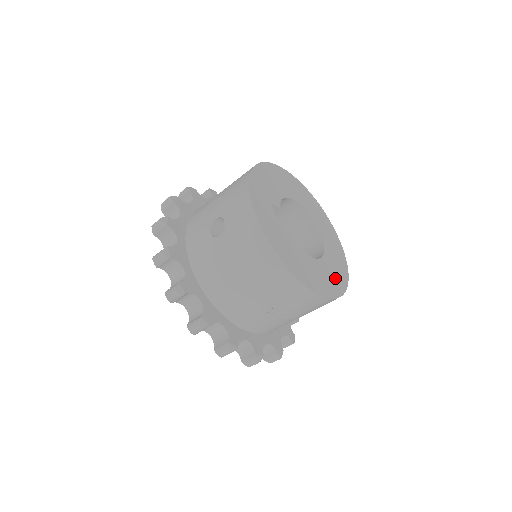
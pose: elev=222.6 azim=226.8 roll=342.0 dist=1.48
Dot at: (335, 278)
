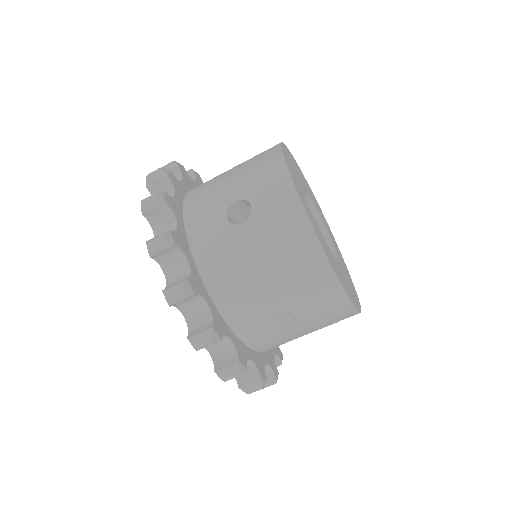
Dot at: (352, 289)
